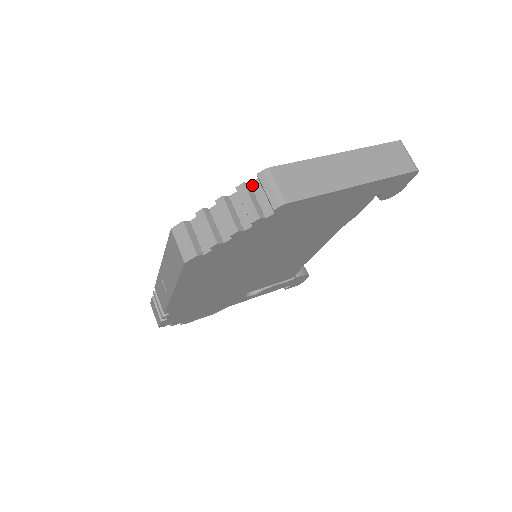
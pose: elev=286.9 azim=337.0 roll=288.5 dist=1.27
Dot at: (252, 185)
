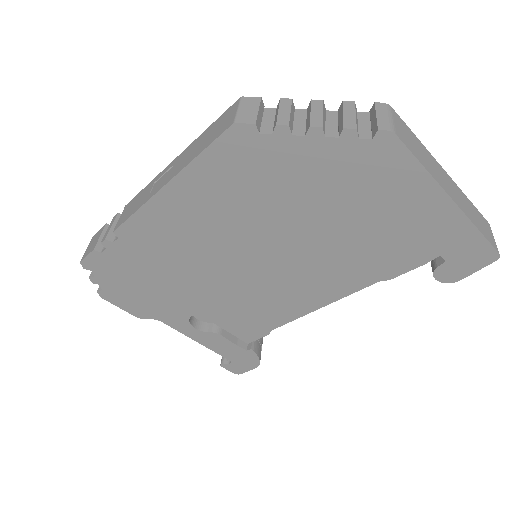
Dot at: (359, 114)
